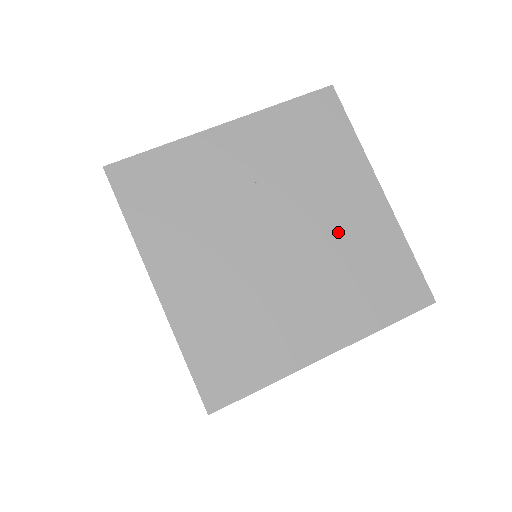
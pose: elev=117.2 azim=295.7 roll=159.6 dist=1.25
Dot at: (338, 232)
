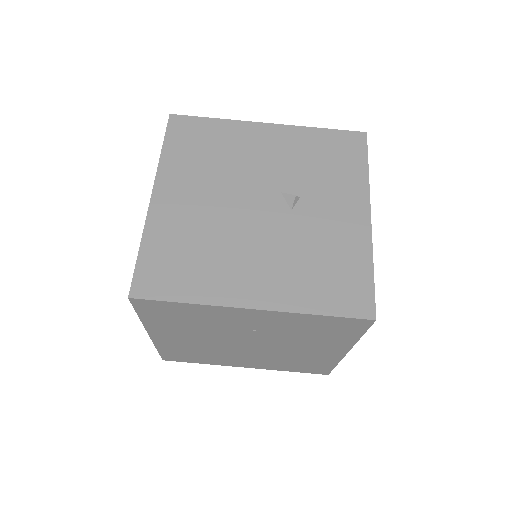
Dot at: (295, 353)
